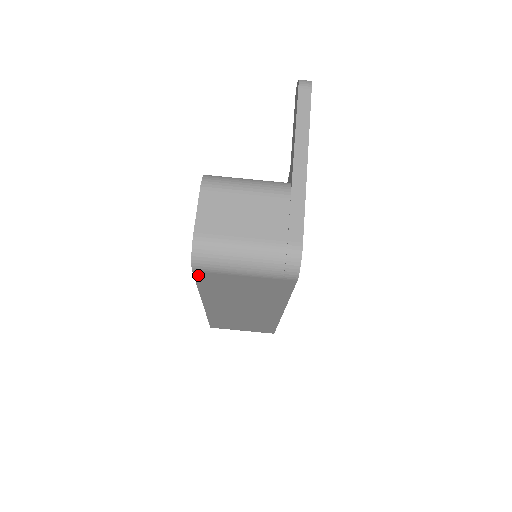
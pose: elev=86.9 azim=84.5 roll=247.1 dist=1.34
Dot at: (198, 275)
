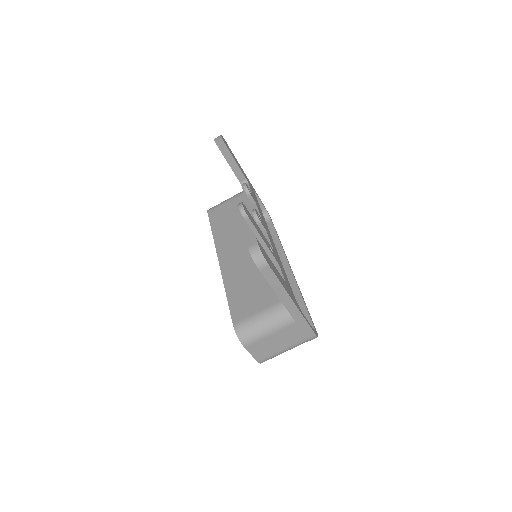
Dot at: occluded
